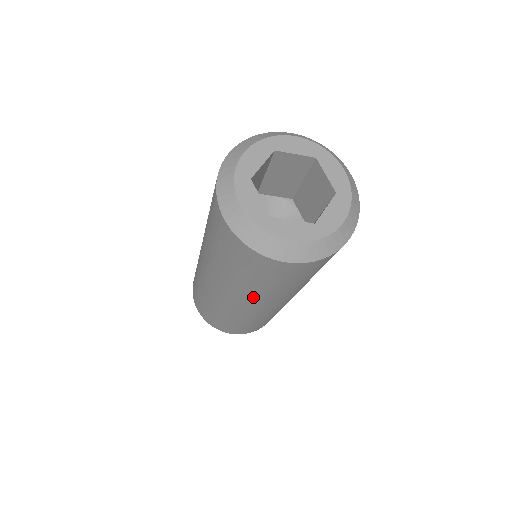
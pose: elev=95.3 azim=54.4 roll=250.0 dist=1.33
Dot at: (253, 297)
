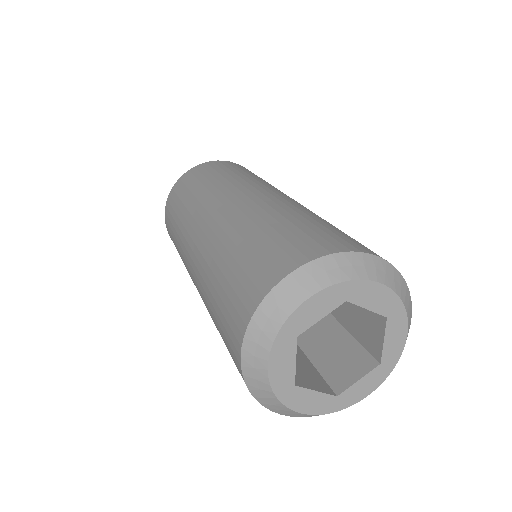
Dot at: occluded
